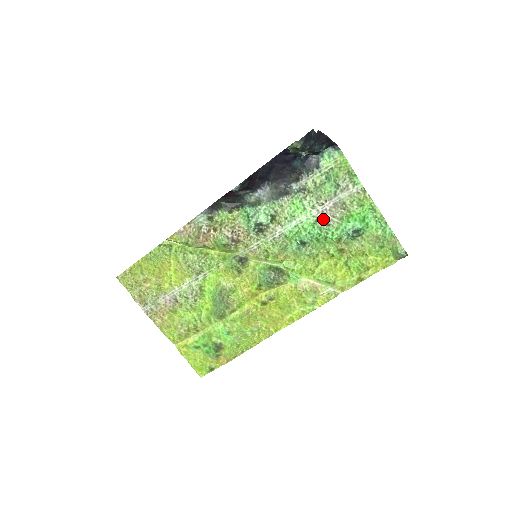
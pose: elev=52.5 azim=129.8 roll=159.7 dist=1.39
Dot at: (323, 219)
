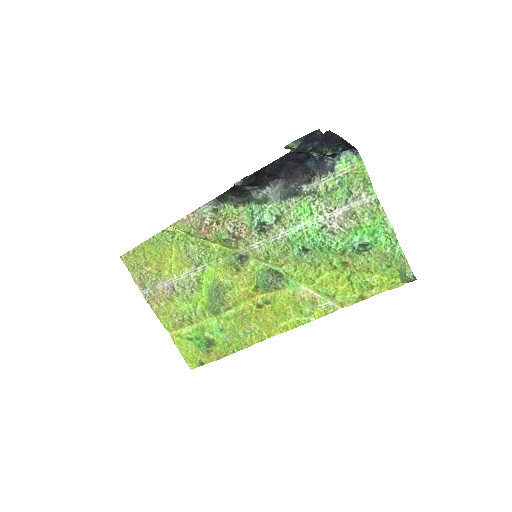
Dot at: (329, 227)
